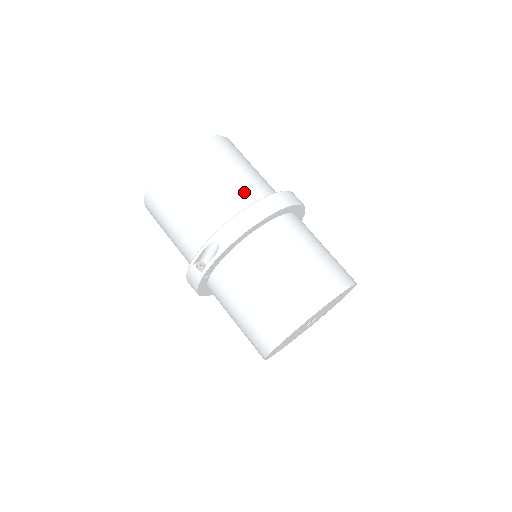
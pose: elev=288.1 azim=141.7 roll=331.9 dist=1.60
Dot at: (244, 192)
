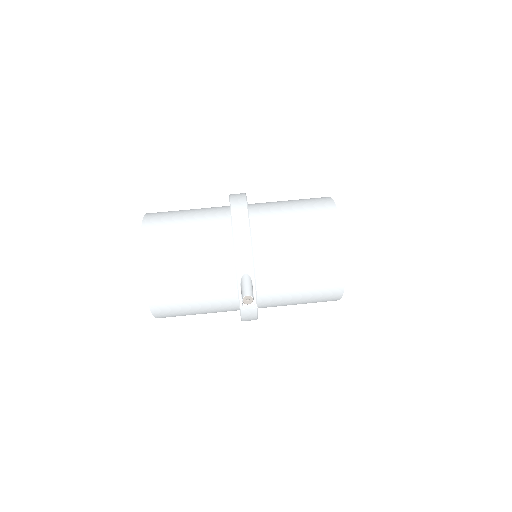
Dot at: (213, 229)
